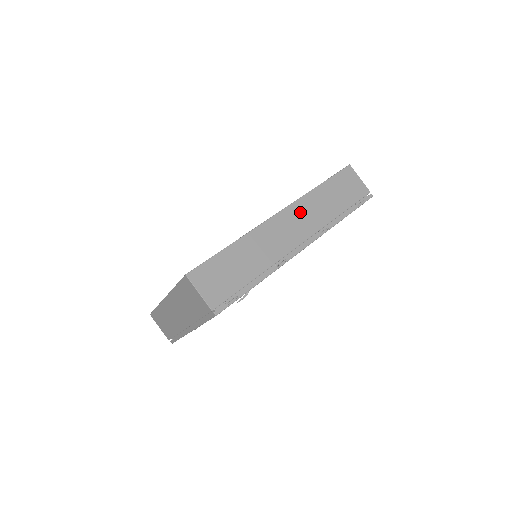
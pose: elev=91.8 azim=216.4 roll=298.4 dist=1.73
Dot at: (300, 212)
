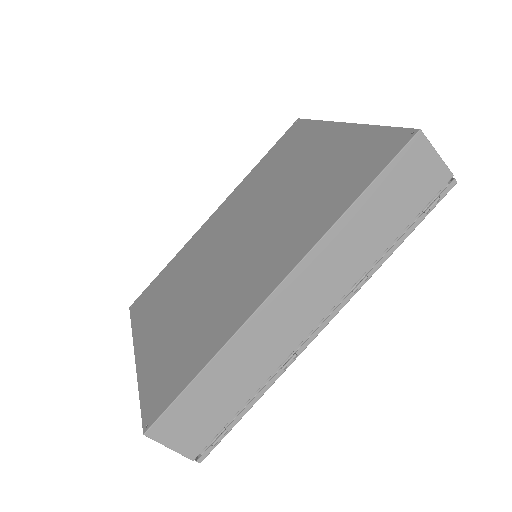
Dot at: (318, 269)
